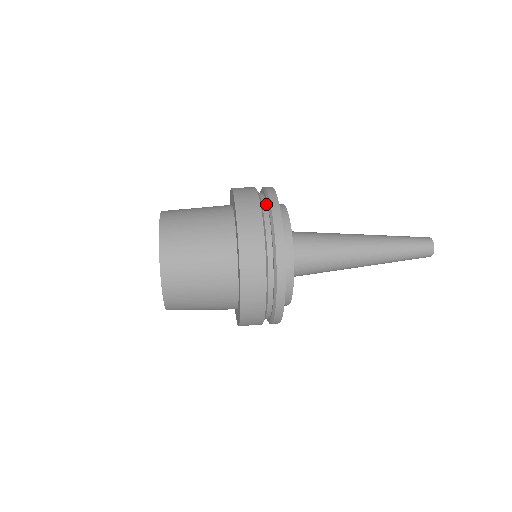
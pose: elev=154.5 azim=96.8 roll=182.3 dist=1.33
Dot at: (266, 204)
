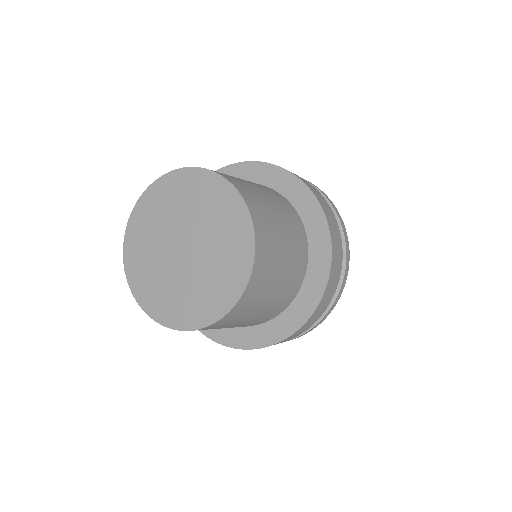
Dot at: occluded
